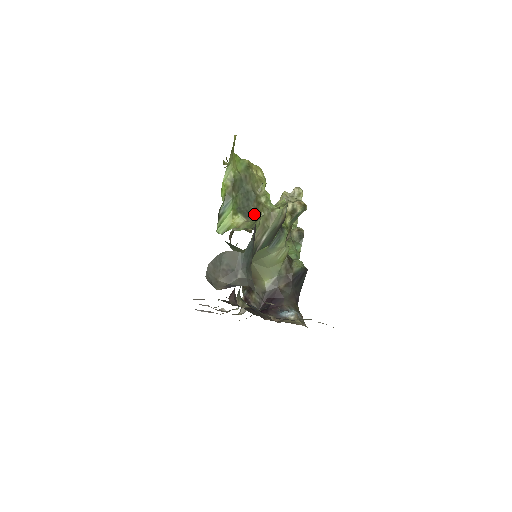
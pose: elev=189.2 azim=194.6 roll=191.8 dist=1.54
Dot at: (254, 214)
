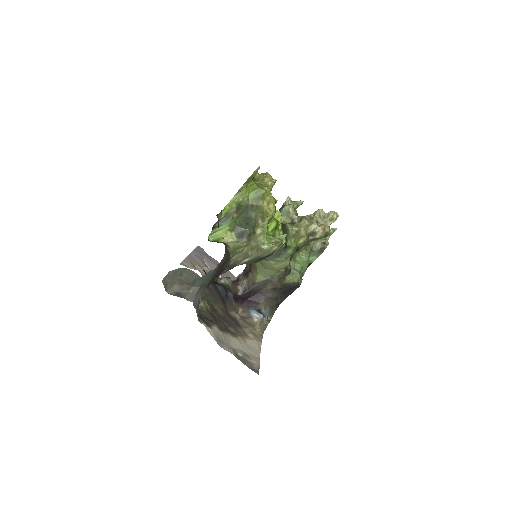
Dot at: (247, 238)
